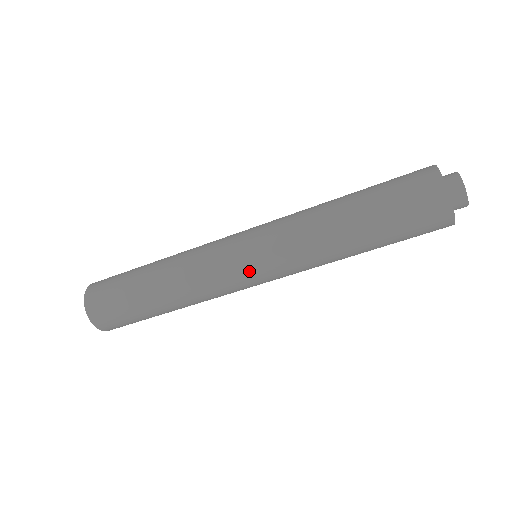
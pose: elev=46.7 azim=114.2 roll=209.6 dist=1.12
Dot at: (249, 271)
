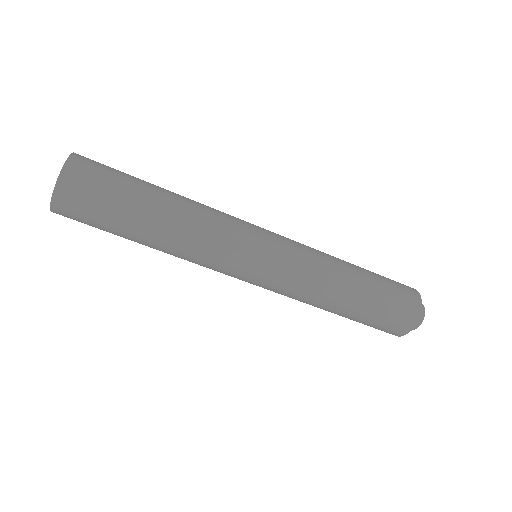
Dot at: (246, 280)
